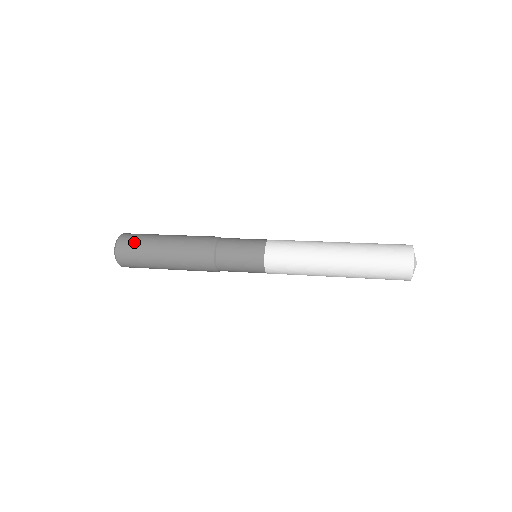
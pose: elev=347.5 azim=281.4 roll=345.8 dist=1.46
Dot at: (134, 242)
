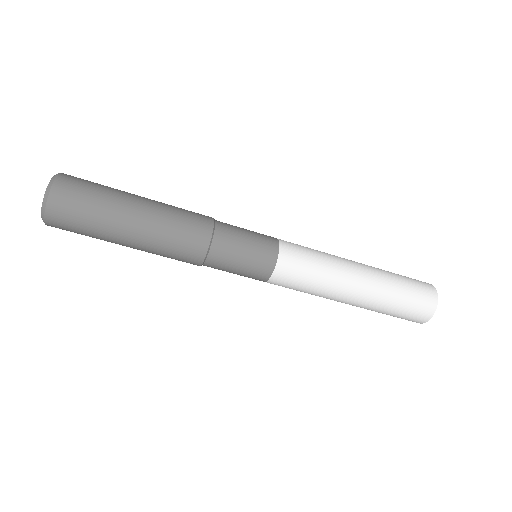
Dot at: occluded
